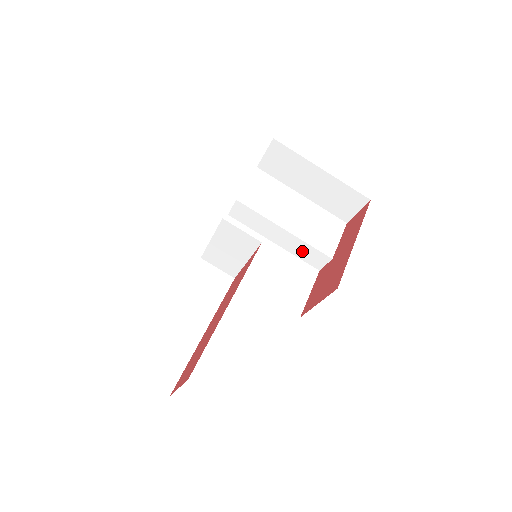
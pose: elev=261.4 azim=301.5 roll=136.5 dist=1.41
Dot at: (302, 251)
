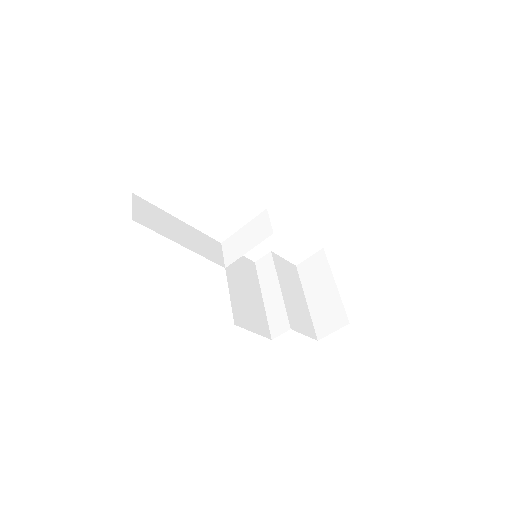
Dot at: (275, 313)
